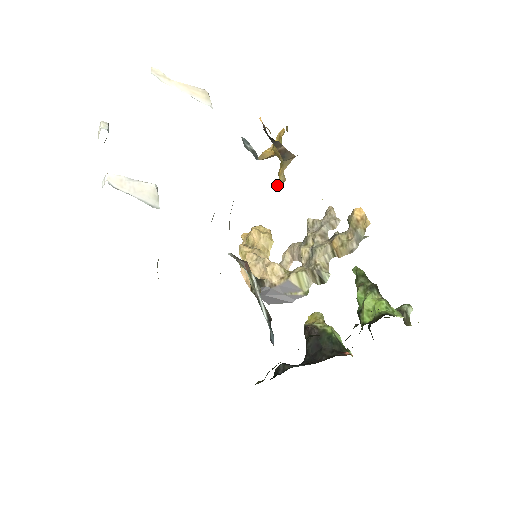
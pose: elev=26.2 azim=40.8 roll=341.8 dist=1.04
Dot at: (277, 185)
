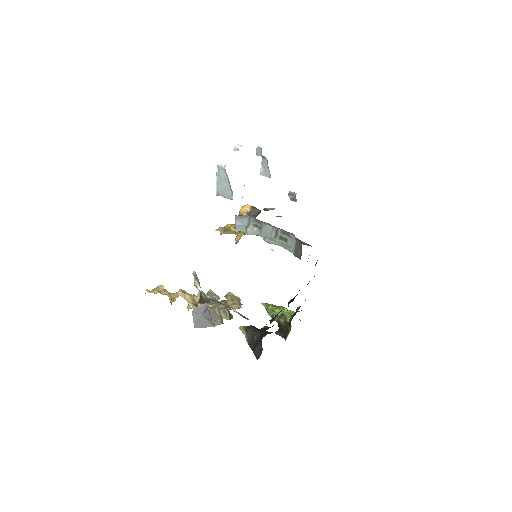
Dot at: (238, 241)
